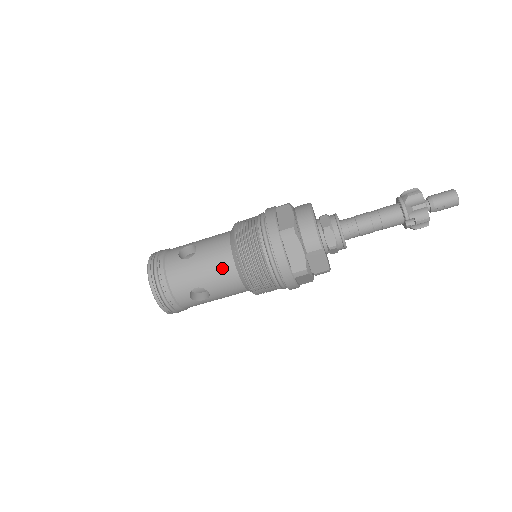
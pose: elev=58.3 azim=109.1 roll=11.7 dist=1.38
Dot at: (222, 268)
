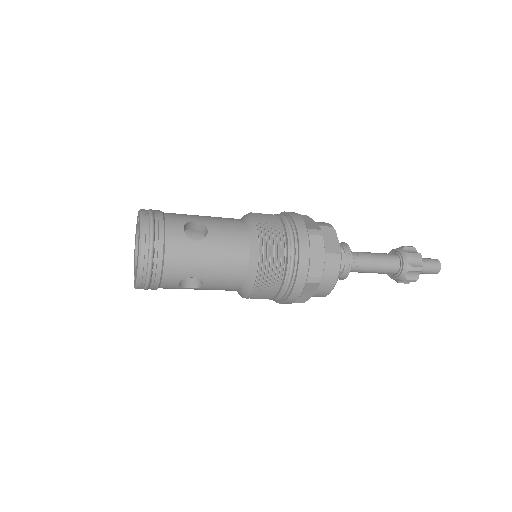
Dot at: occluded
